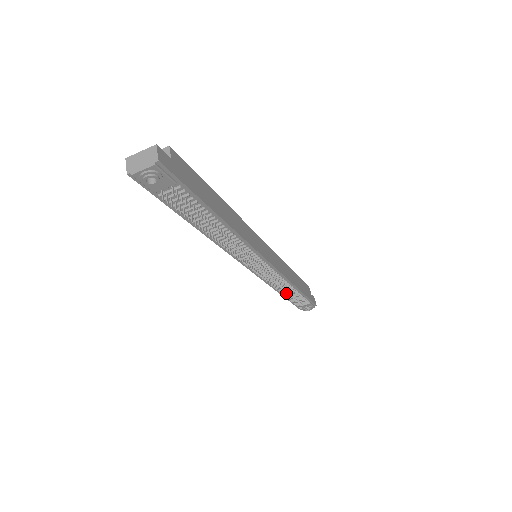
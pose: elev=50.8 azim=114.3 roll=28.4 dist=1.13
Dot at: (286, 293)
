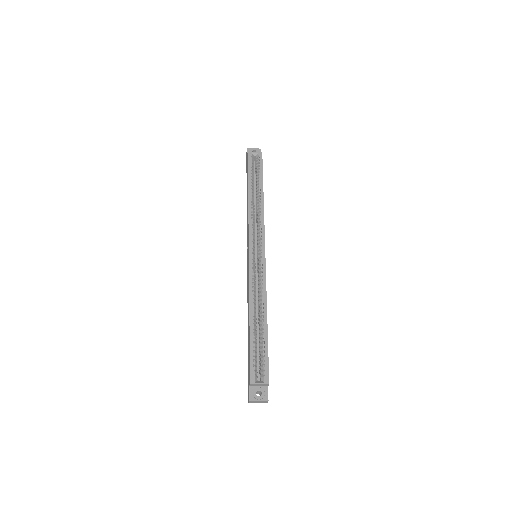
Dot at: occluded
